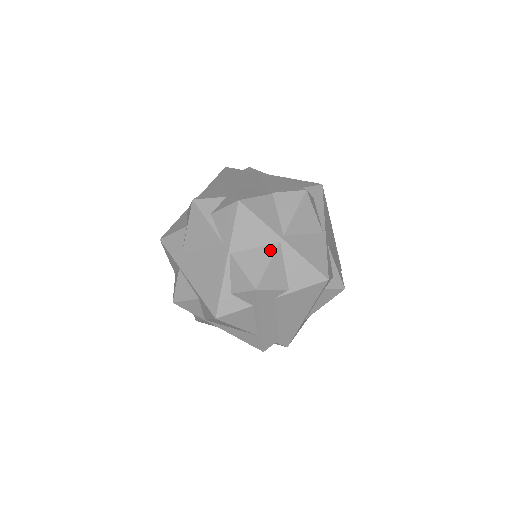
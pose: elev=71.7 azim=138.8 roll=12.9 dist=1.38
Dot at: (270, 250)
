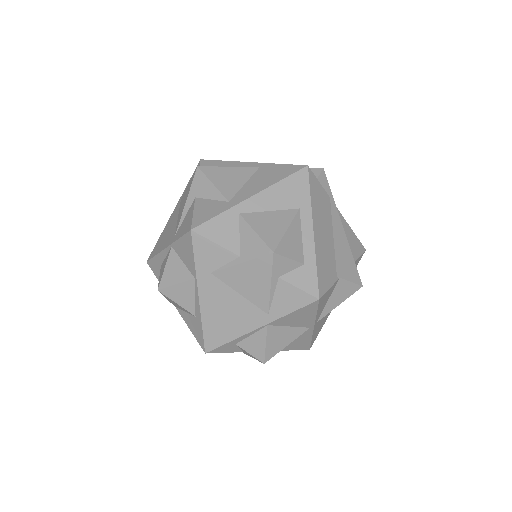
Dot at: (298, 333)
